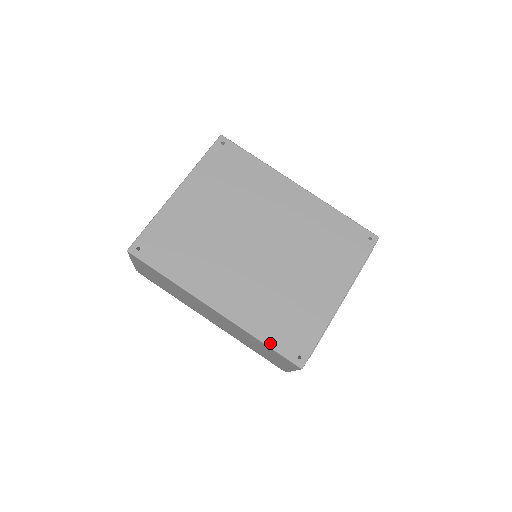
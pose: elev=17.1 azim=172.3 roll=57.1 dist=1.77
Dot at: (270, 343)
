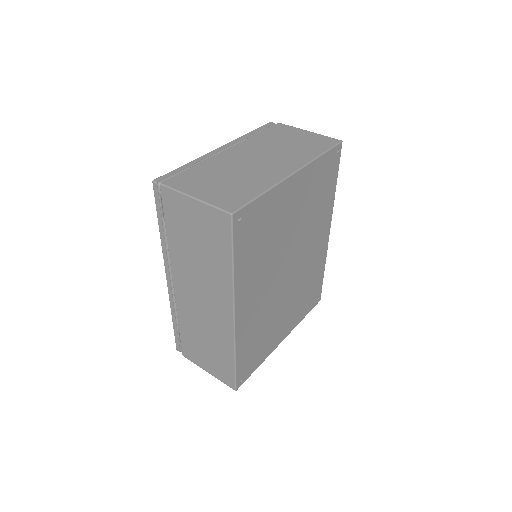
Dot at: (238, 363)
